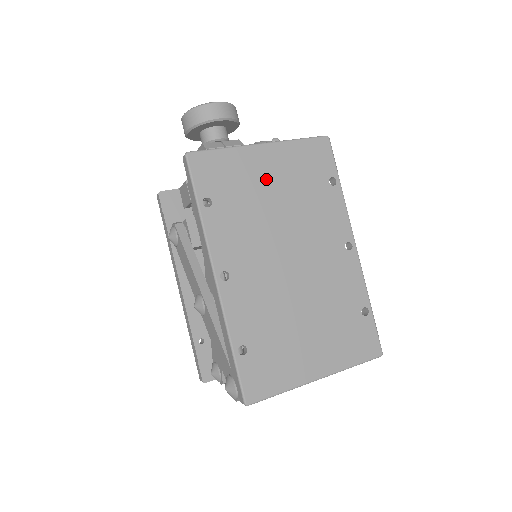
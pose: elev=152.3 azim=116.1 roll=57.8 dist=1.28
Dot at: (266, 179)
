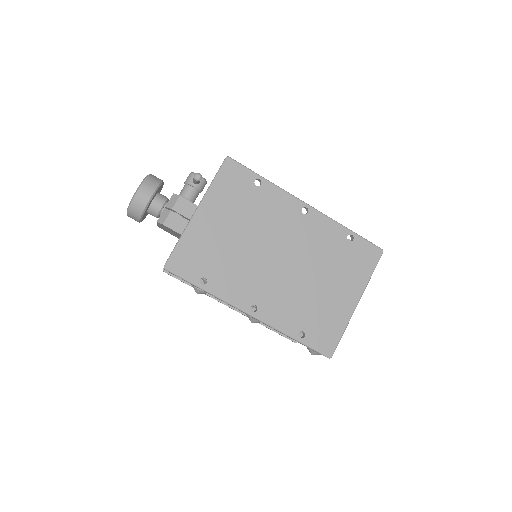
Dot at: (220, 229)
